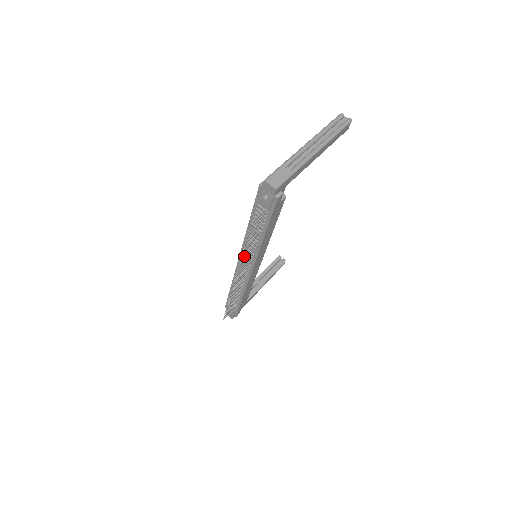
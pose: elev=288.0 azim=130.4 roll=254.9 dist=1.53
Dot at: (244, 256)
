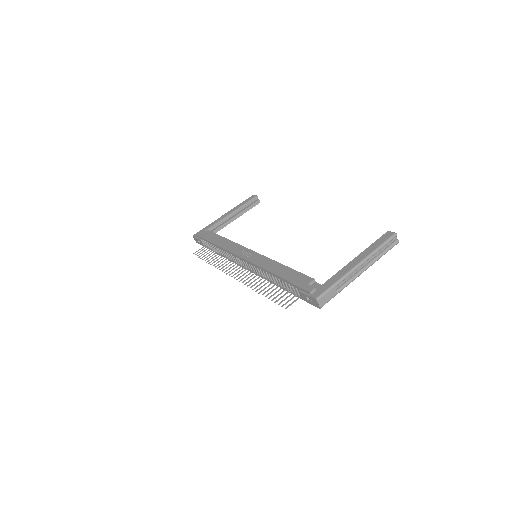
Dot at: (250, 265)
